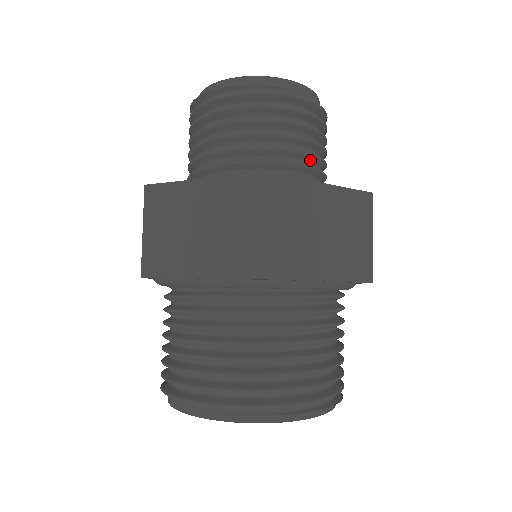
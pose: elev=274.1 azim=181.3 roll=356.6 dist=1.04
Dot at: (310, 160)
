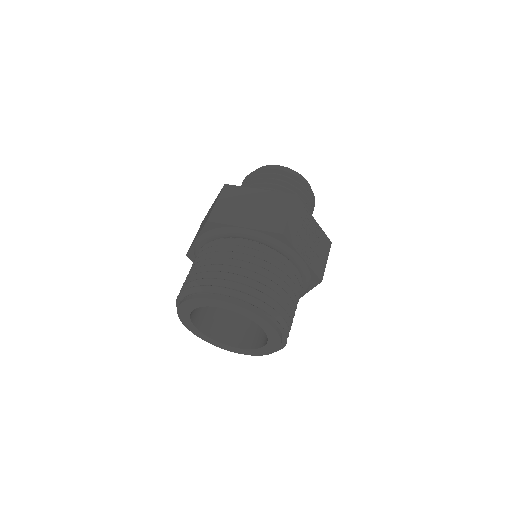
Dot at: occluded
